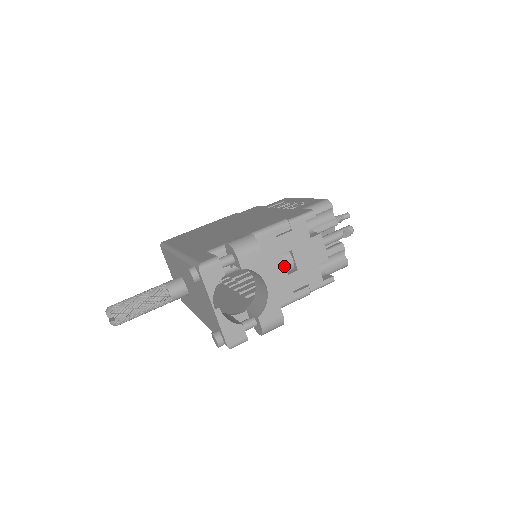
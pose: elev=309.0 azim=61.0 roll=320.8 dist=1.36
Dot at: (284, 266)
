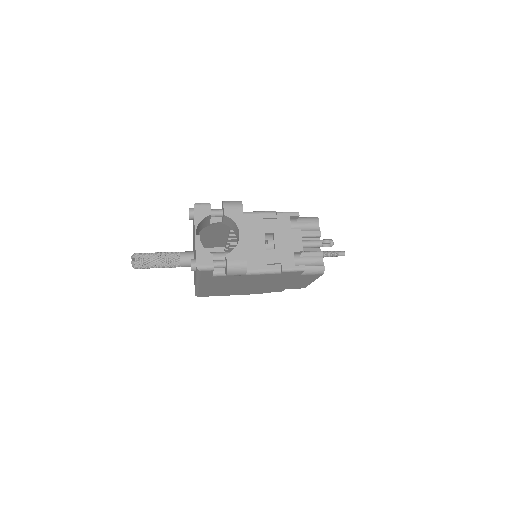
Dot at: (264, 242)
